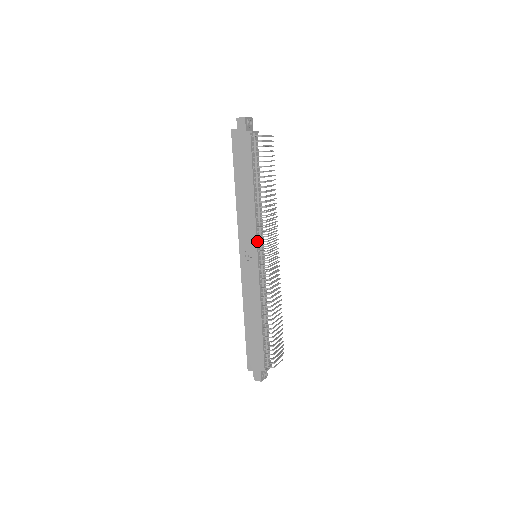
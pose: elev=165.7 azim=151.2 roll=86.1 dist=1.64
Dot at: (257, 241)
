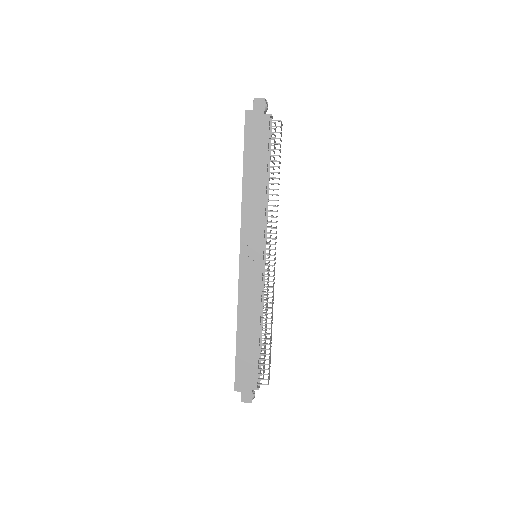
Dot at: (264, 238)
